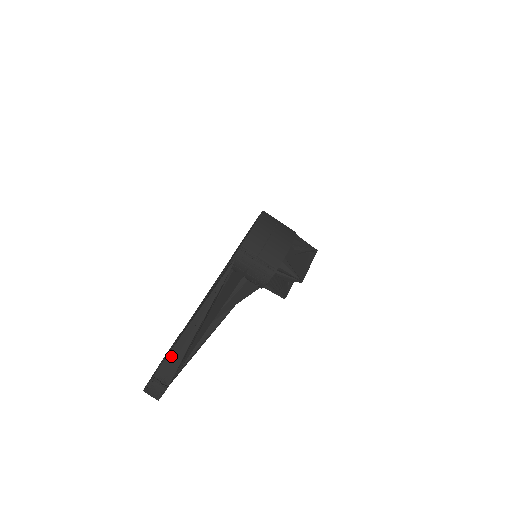
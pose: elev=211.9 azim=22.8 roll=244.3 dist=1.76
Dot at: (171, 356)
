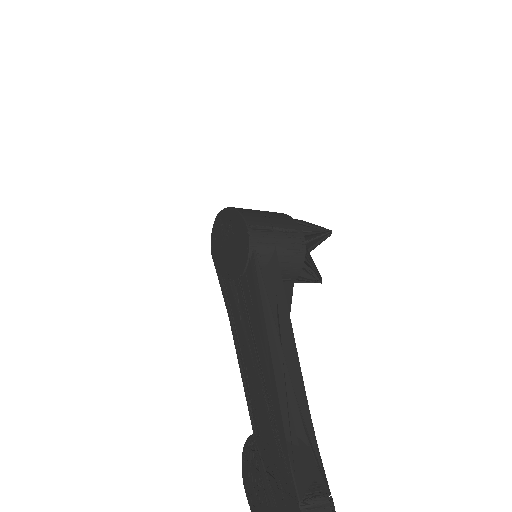
Dot at: (290, 443)
